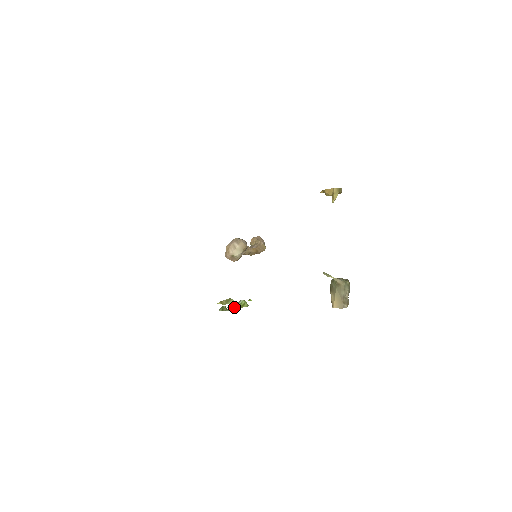
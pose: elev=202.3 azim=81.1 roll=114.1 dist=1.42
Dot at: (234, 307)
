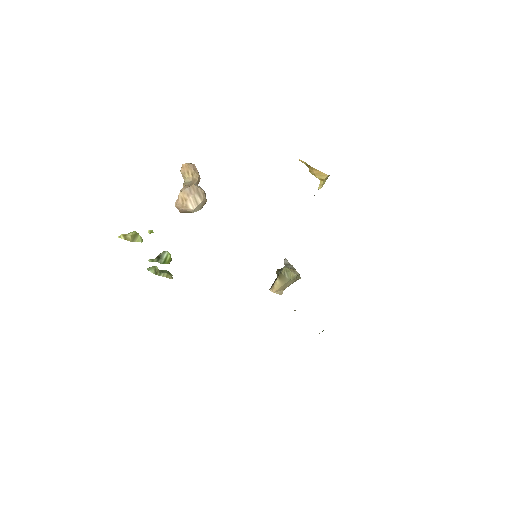
Dot at: (159, 262)
